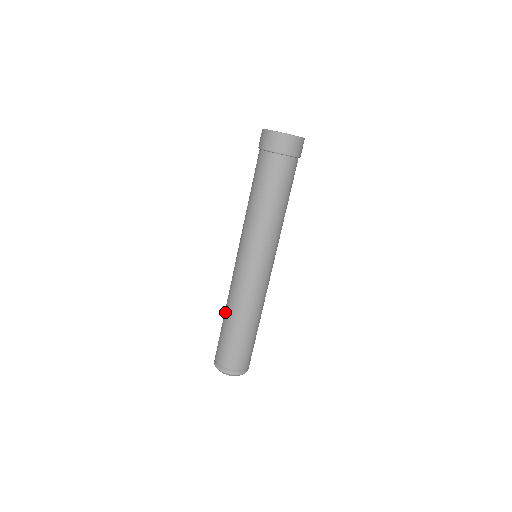
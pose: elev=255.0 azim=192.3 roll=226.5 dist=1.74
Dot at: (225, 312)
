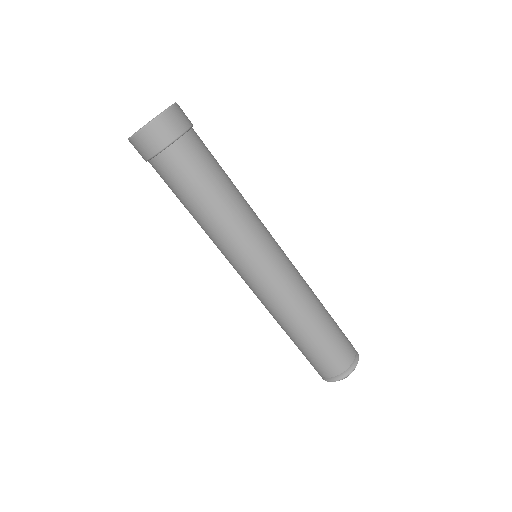
Dot at: occluded
